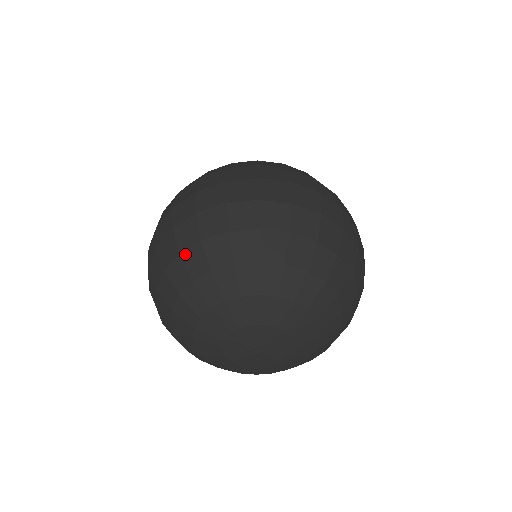
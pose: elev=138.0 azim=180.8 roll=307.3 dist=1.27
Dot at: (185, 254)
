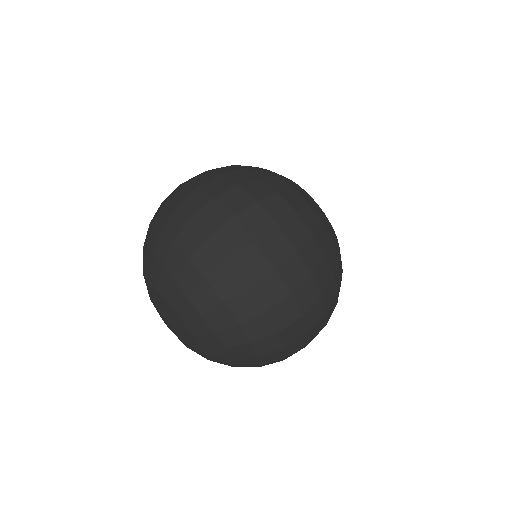
Dot at: occluded
